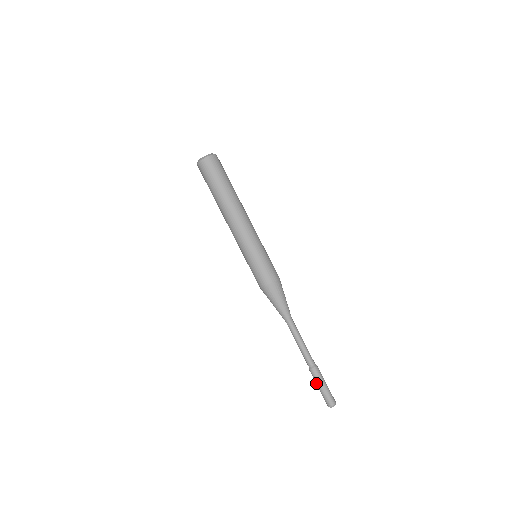
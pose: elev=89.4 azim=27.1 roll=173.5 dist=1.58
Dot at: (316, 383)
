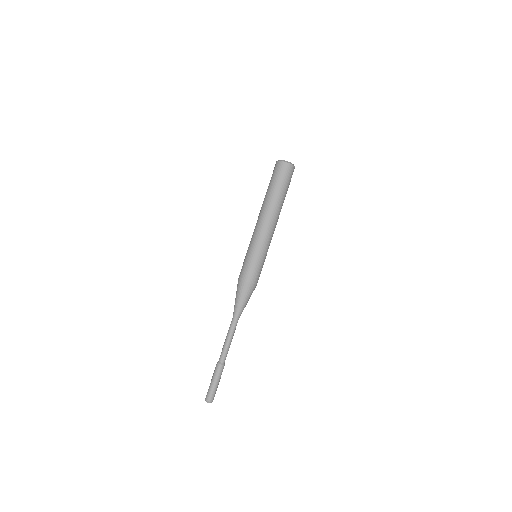
Dot at: (214, 377)
